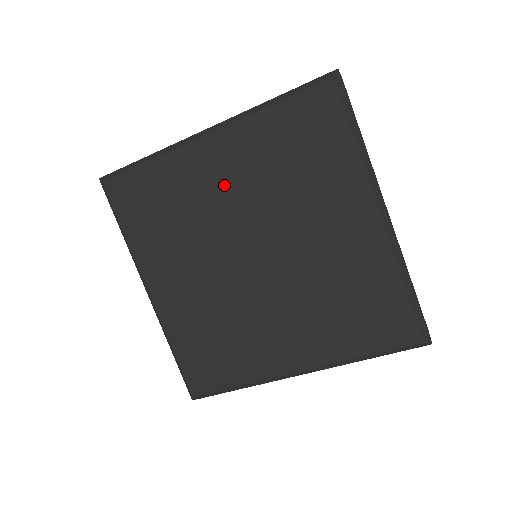
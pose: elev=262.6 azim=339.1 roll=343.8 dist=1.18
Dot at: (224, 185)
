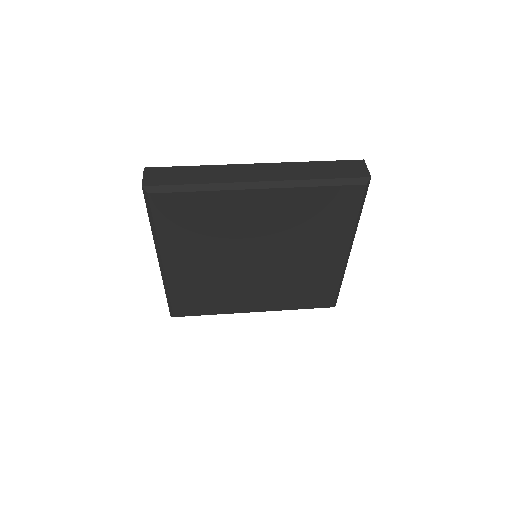
Dot at: (257, 220)
